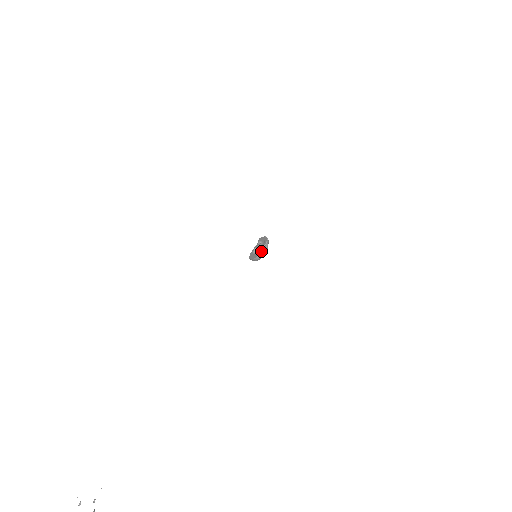
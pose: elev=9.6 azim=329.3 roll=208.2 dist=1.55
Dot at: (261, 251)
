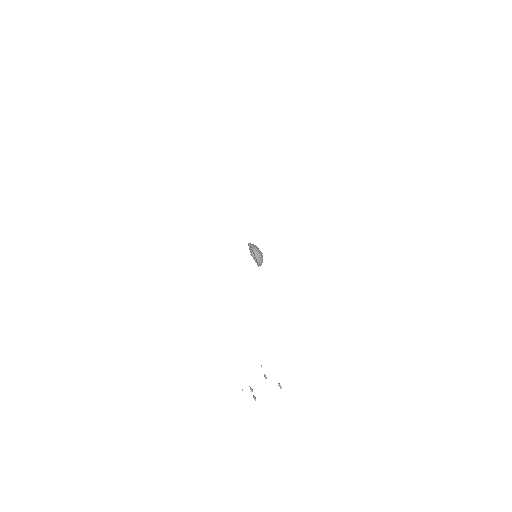
Dot at: (251, 248)
